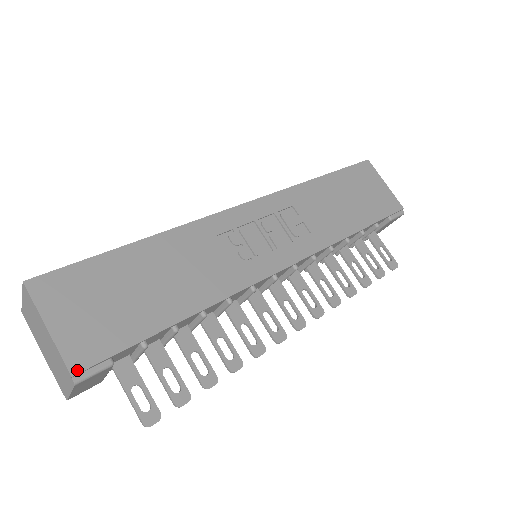
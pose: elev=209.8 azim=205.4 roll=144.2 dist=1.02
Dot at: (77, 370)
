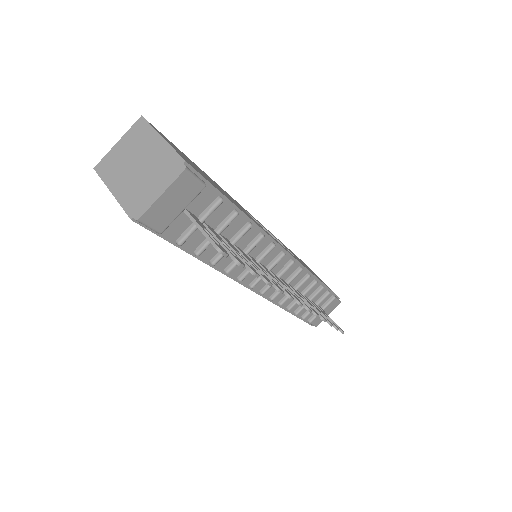
Dot at: (188, 163)
